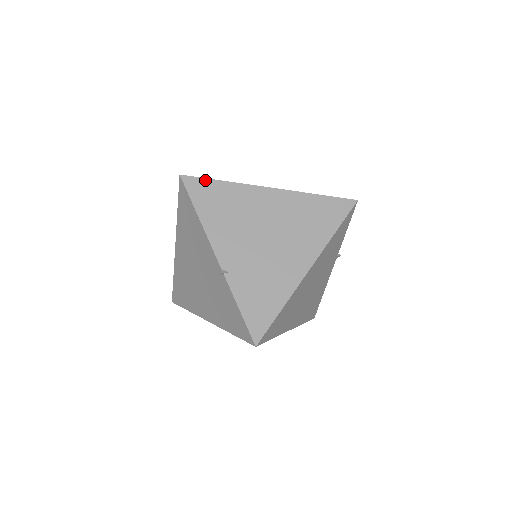
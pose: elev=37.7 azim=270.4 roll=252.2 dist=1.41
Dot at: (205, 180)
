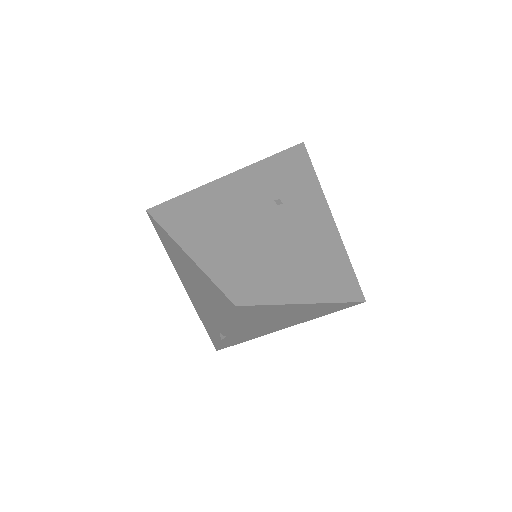
Dot at: (257, 306)
